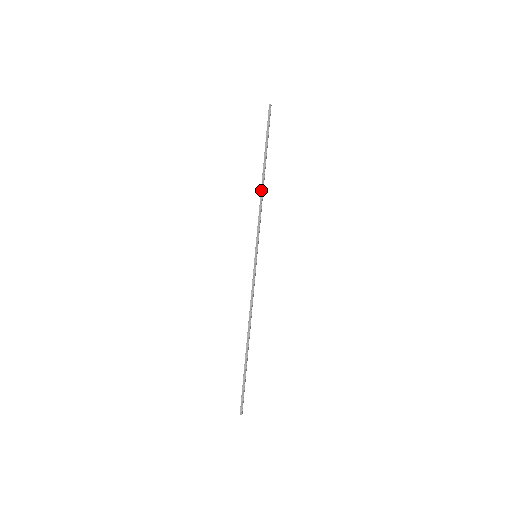
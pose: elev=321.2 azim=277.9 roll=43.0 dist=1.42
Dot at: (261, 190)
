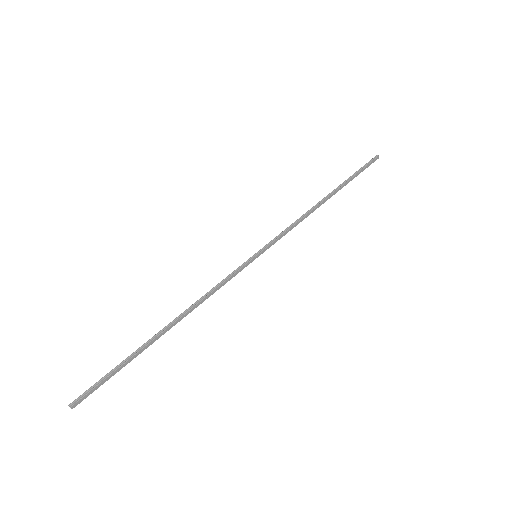
Dot at: (313, 207)
